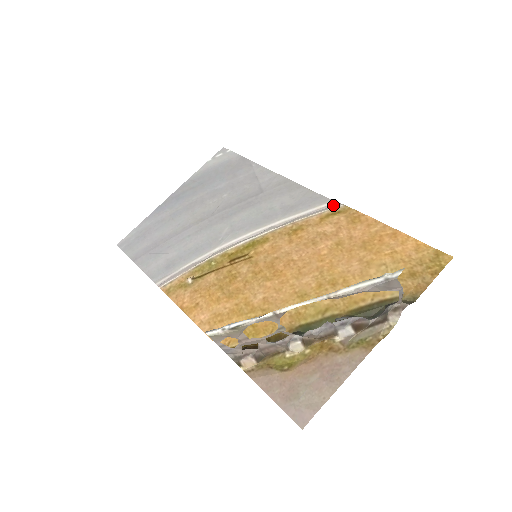
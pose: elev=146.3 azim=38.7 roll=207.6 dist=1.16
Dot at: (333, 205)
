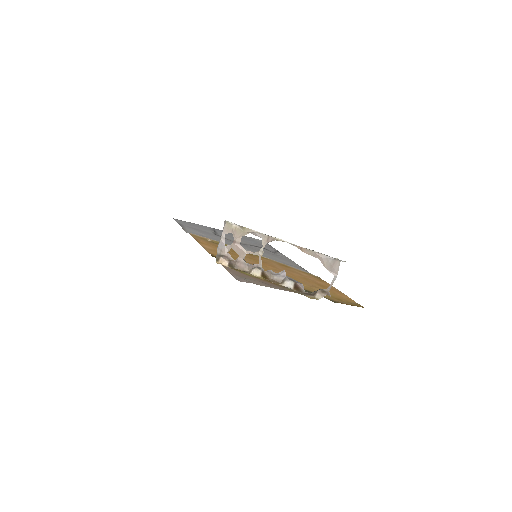
Dot at: (312, 274)
